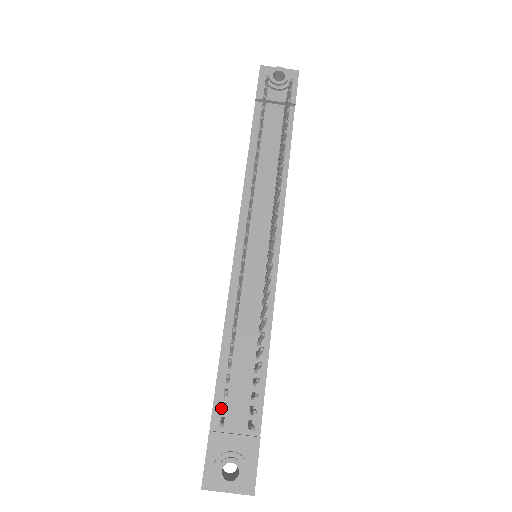
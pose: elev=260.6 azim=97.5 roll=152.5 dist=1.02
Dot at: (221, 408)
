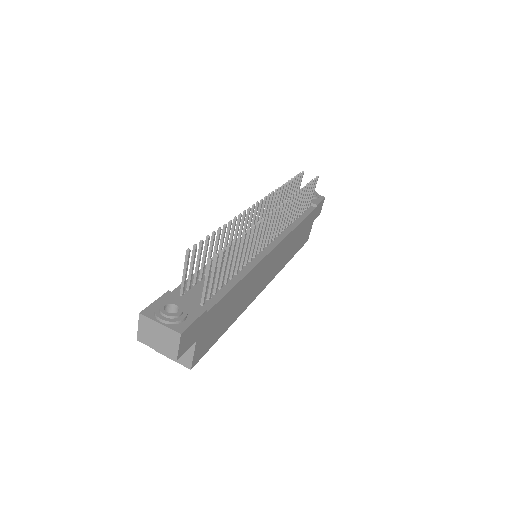
Dot at: (185, 288)
